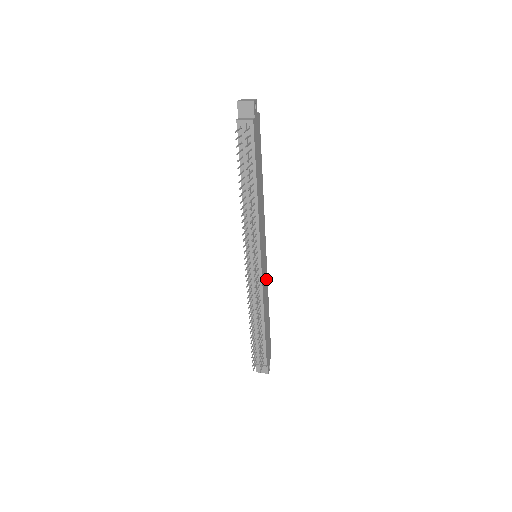
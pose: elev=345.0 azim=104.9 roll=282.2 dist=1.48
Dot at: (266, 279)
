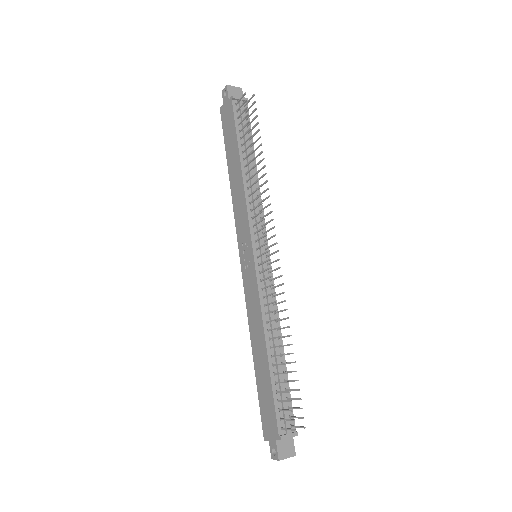
Dot at: occluded
